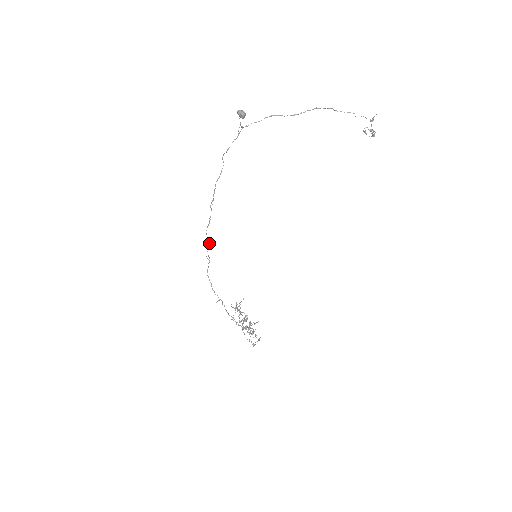
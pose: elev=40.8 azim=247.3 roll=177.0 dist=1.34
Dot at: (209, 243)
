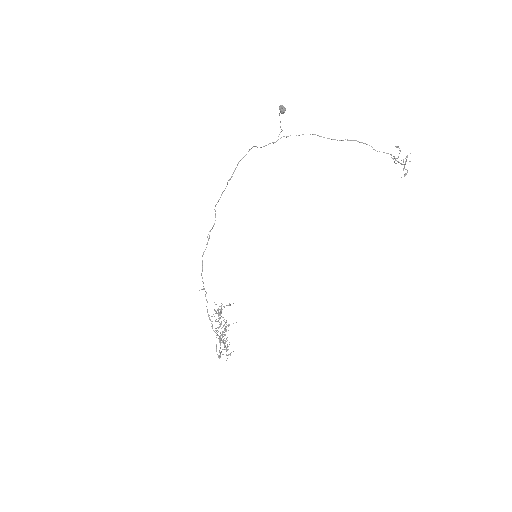
Dot at: occluded
